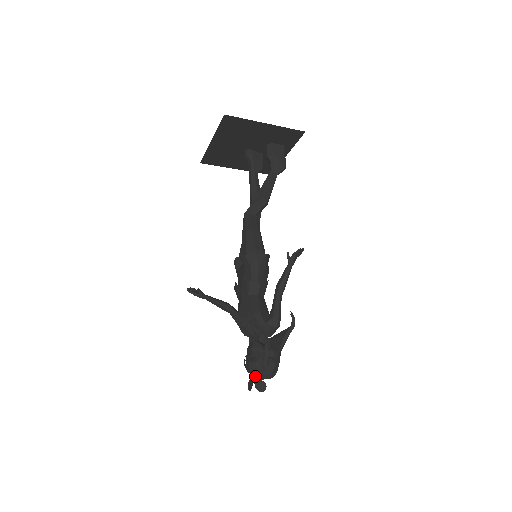
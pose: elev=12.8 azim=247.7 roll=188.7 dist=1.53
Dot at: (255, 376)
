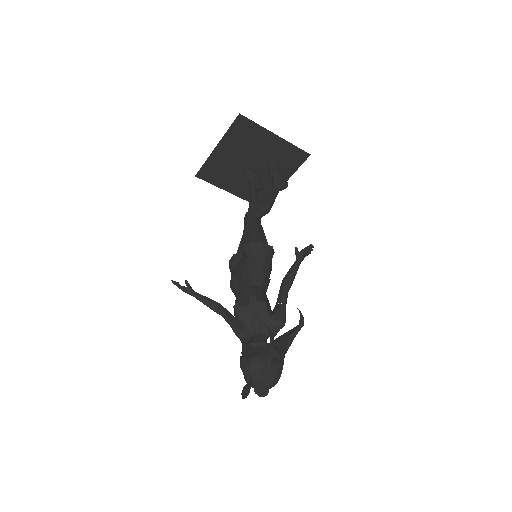
Dot at: (254, 377)
